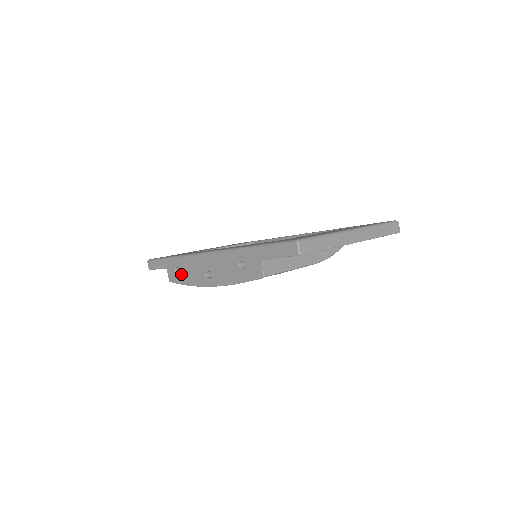
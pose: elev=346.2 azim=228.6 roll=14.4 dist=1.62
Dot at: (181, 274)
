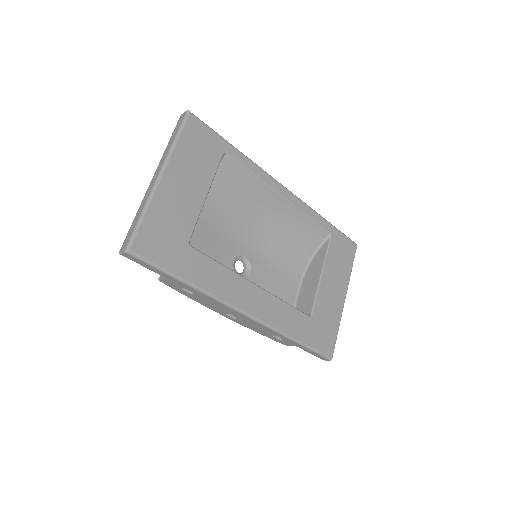
Dot at: (189, 294)
